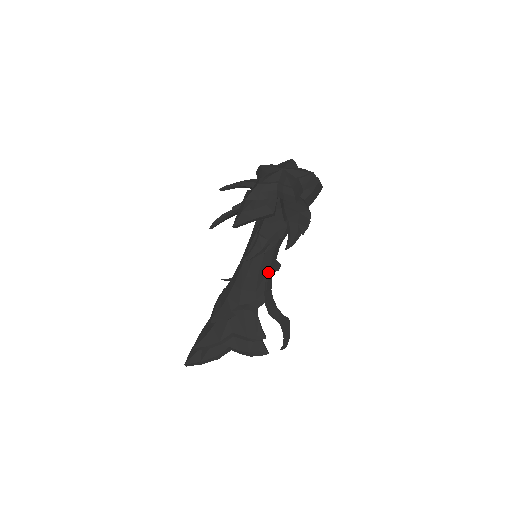
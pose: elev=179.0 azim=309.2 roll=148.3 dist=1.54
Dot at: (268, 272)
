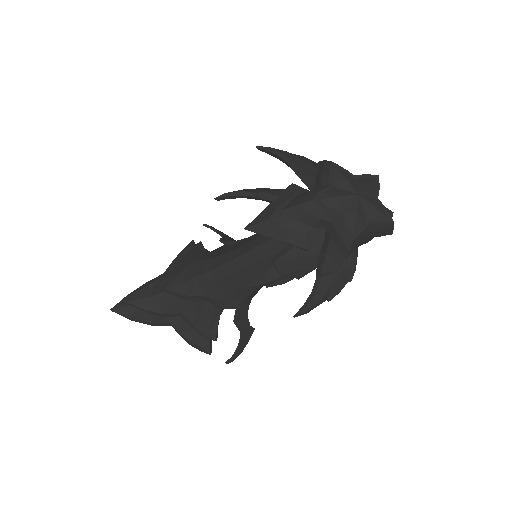
Dot at: occluded
